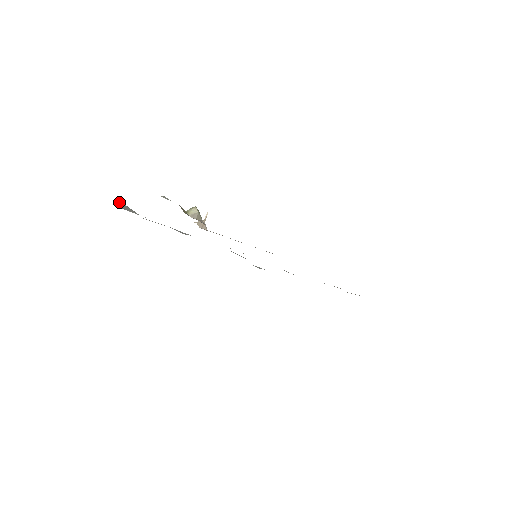
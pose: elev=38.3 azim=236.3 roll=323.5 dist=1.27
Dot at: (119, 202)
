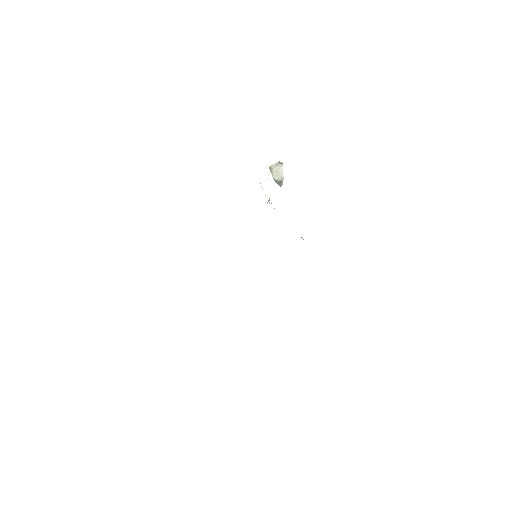
Dot at: occluded
